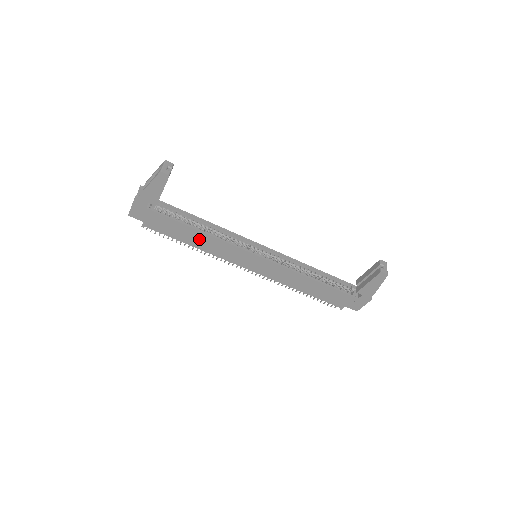
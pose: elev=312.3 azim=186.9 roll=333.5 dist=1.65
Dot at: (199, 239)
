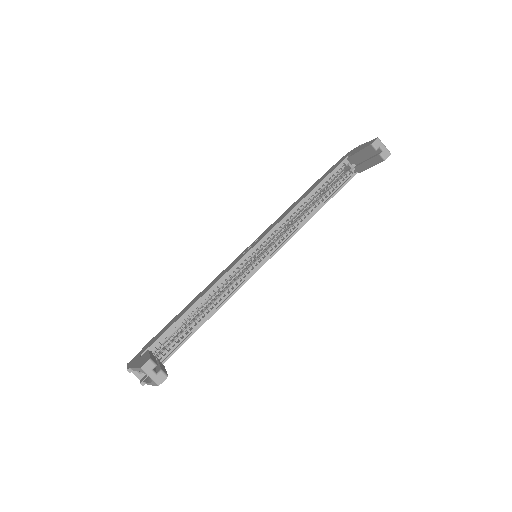
Dot at: occluded
